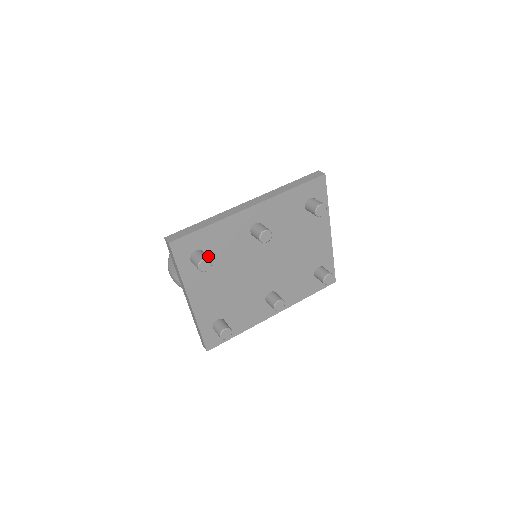
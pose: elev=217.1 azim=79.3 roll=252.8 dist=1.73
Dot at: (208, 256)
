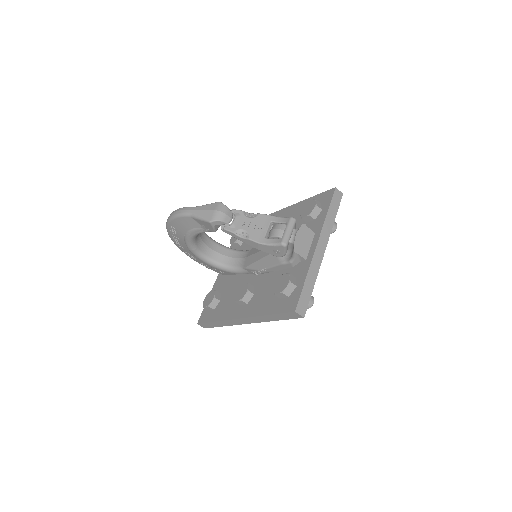
Dot at: occluded
